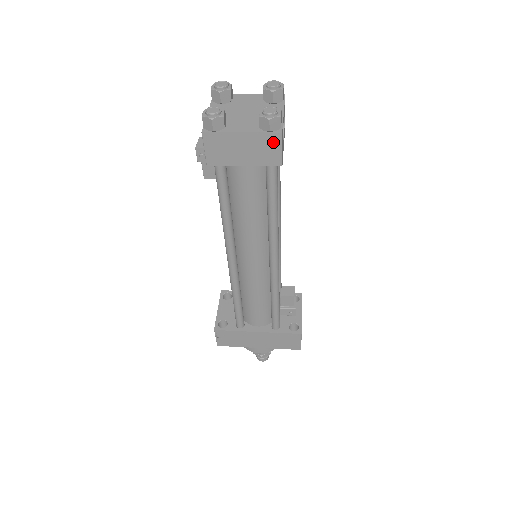
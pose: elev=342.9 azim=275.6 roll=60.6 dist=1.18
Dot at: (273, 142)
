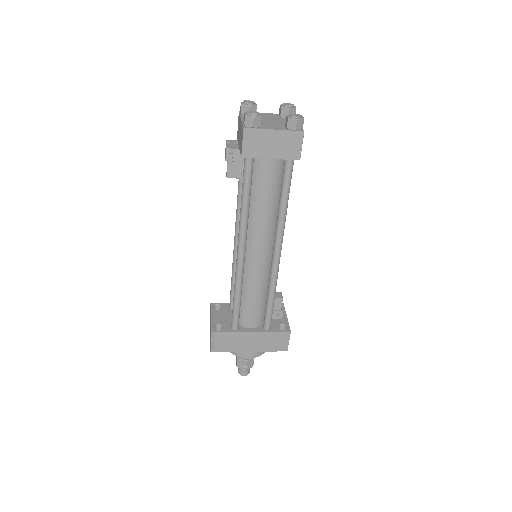
Dot at: (296, 139)
